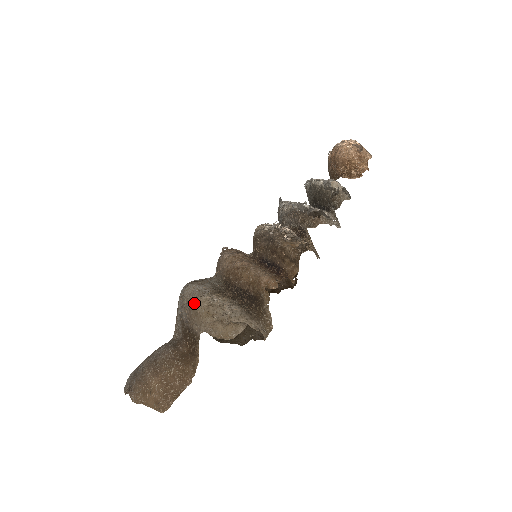
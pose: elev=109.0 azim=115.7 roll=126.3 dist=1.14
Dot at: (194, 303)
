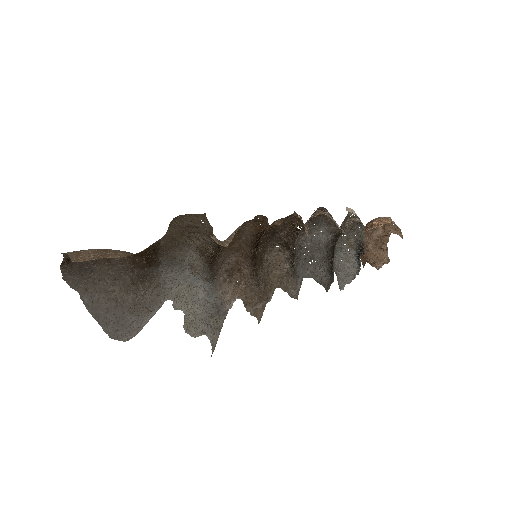
Dot at: (177, 242)
